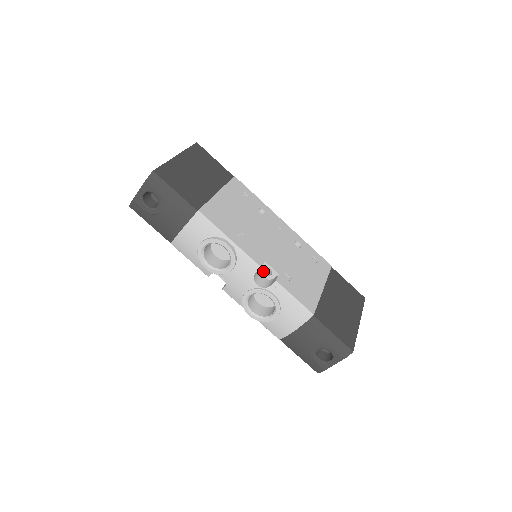
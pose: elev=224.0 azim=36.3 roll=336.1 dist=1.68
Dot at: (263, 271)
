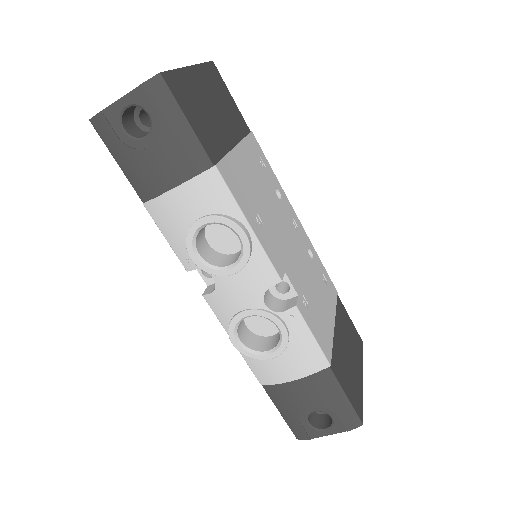
Dot at: (275, 285)
